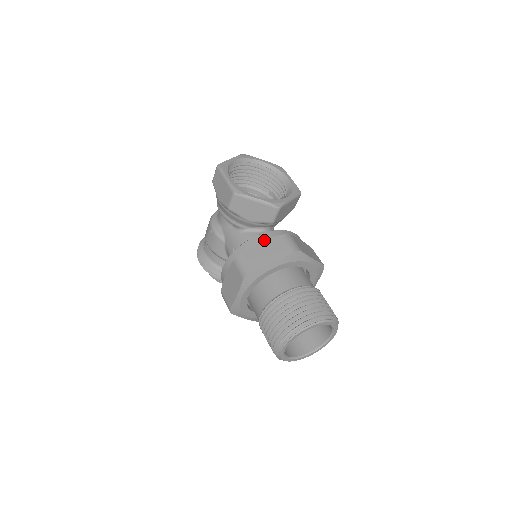
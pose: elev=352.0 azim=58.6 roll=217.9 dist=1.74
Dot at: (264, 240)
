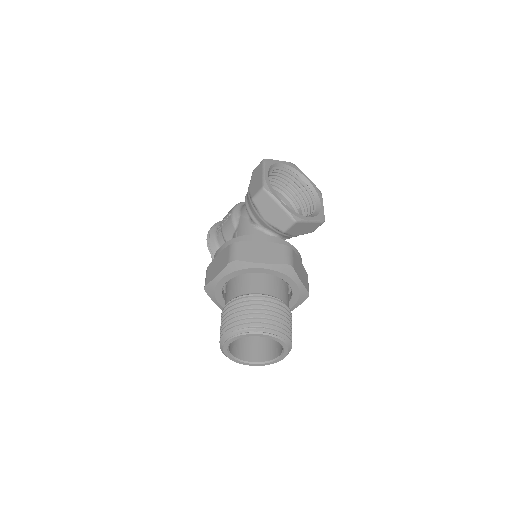
Dot at: (266, 241)
